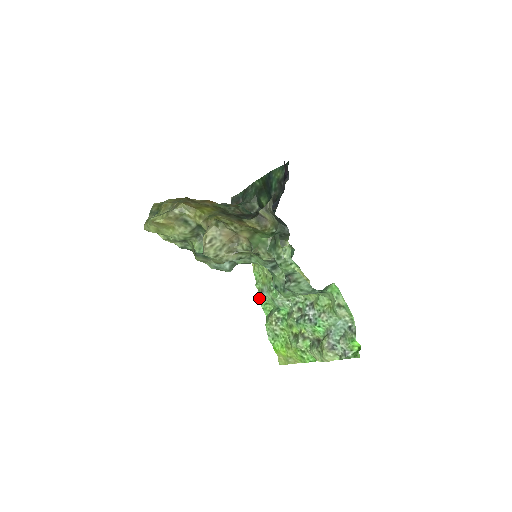
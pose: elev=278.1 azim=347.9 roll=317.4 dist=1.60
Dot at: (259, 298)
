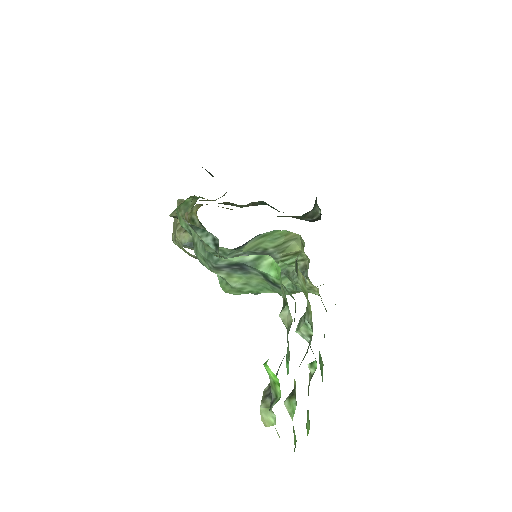
Dot at: occluded
